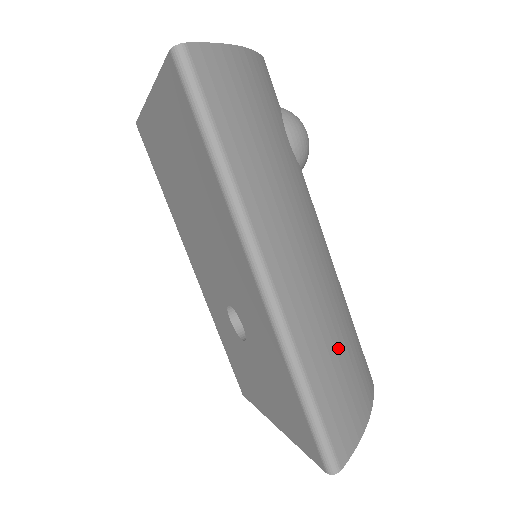
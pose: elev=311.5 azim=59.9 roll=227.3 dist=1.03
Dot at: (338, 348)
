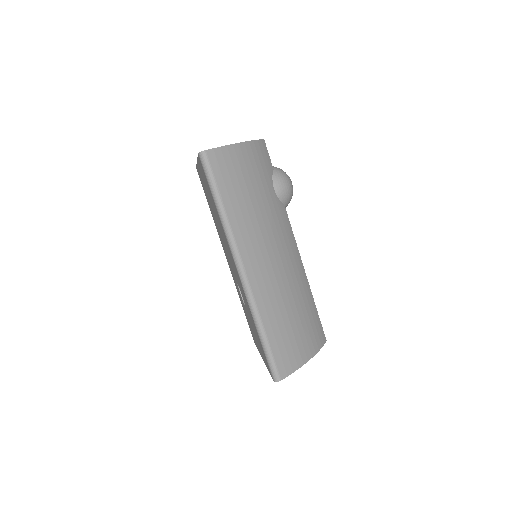
Dot at: (291, 314)
